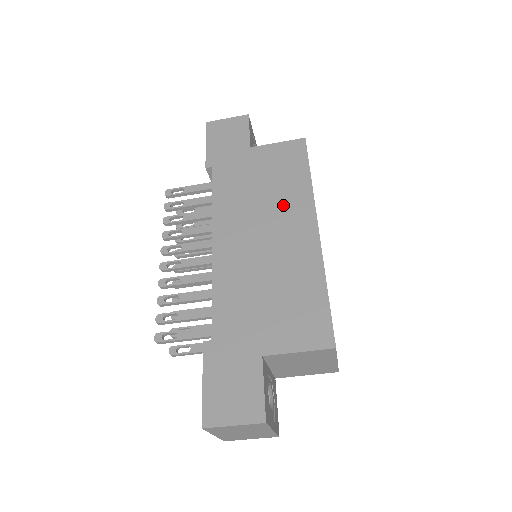
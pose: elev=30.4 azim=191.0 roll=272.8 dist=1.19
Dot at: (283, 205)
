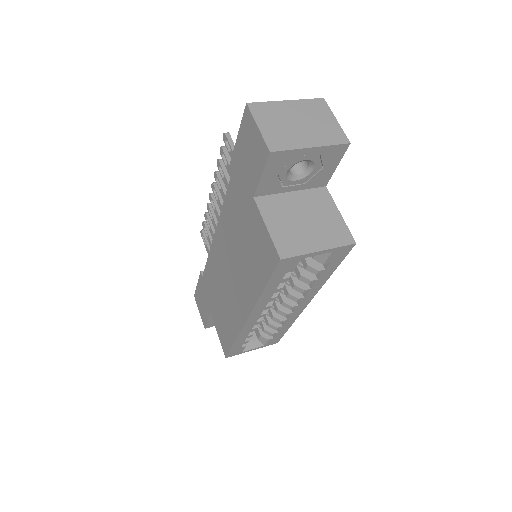
Dot at: (243, 277)
